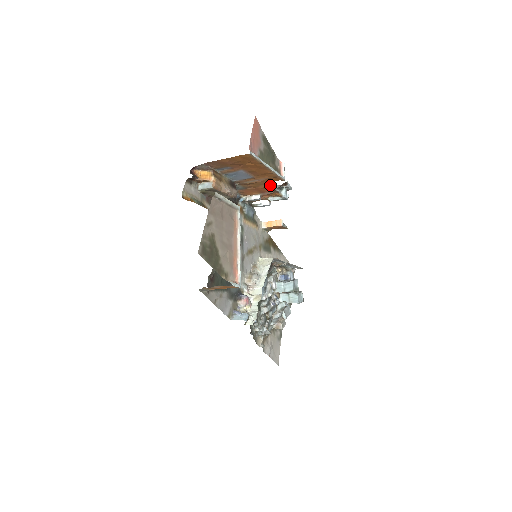
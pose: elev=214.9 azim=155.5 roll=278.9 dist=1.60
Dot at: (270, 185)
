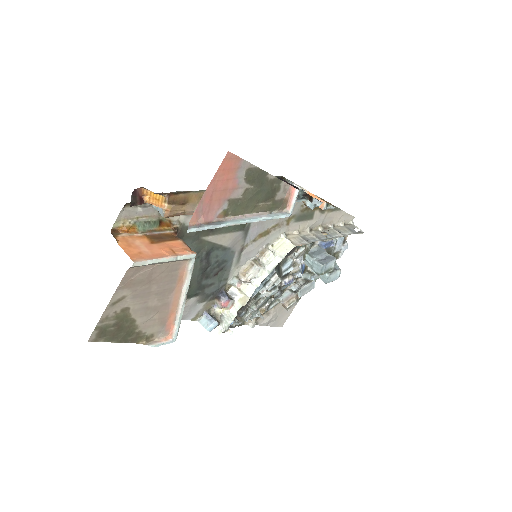
Dot at: occluded
